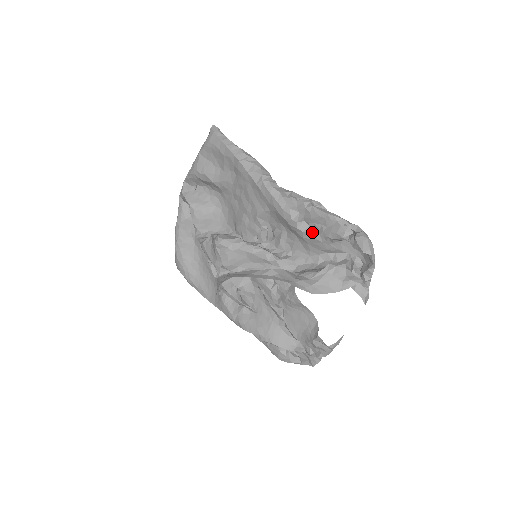
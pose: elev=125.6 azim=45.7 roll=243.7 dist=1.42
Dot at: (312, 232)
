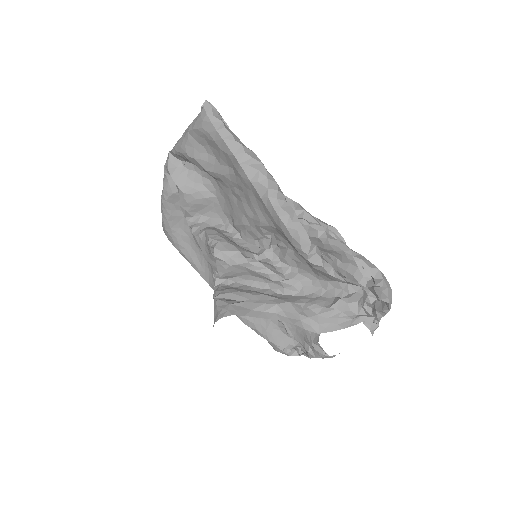
Dot at: (324, 266)
